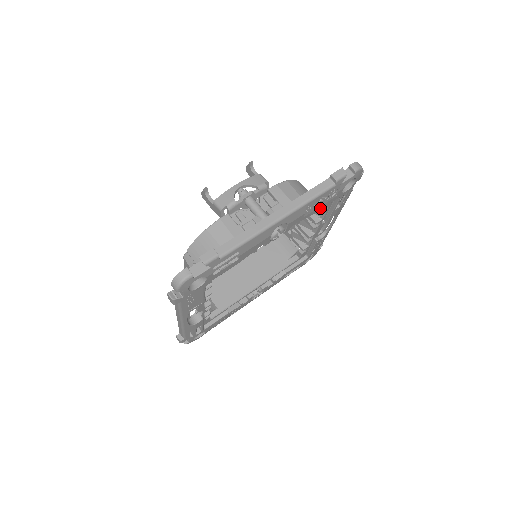
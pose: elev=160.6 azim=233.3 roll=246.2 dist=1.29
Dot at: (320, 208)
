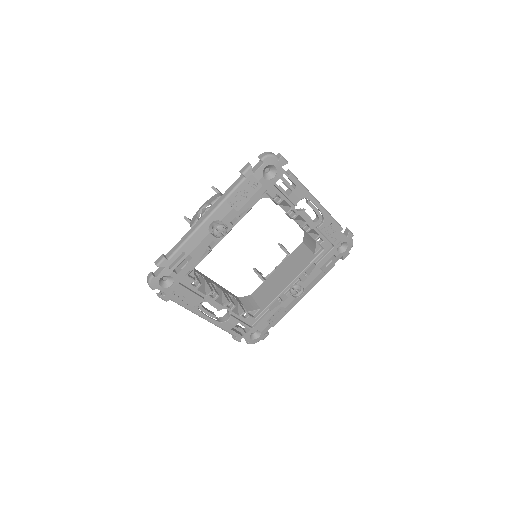
Dot at: (254, 200)
